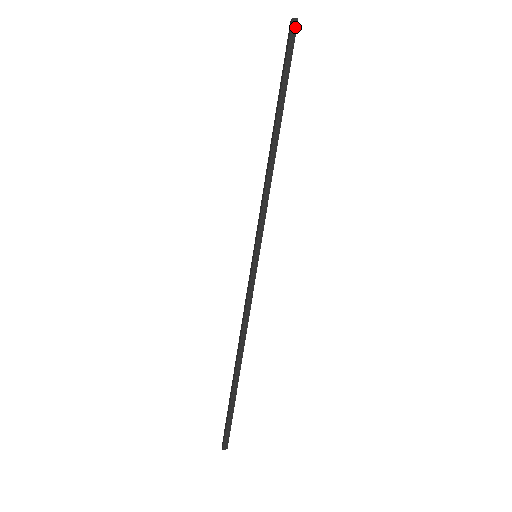
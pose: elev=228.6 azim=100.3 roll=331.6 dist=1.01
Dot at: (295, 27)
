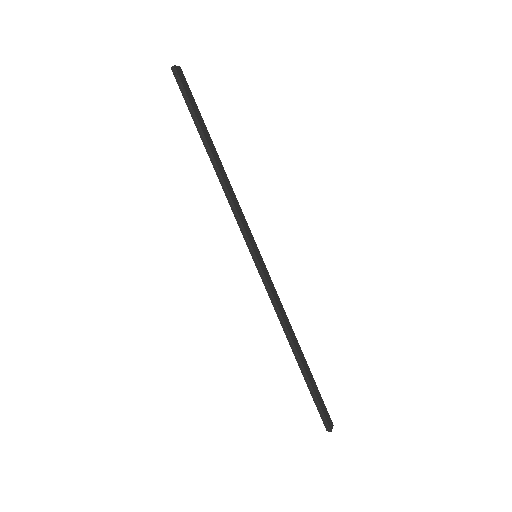
Dot at: (176, 72)
